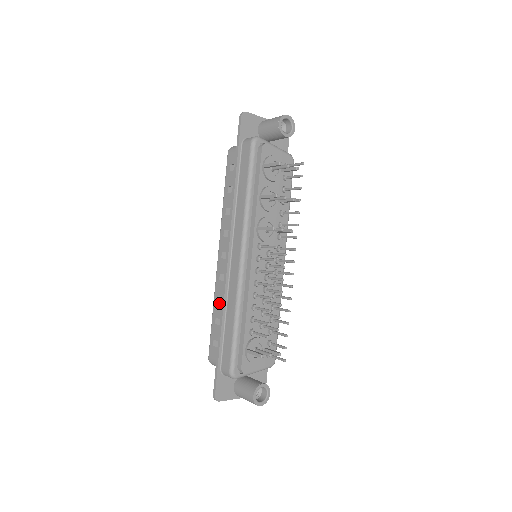
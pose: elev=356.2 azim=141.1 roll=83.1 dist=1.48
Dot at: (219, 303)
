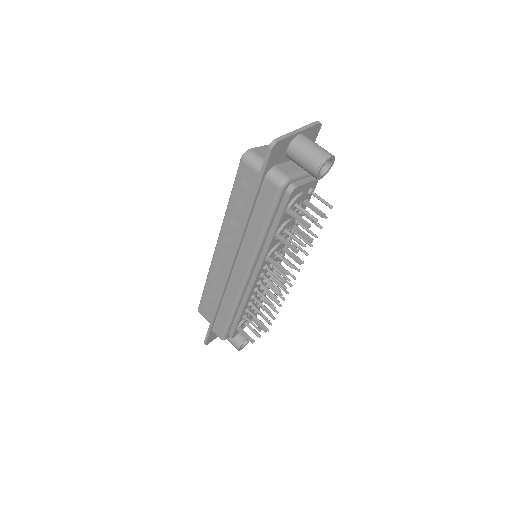
Dot at: (213, 286)
